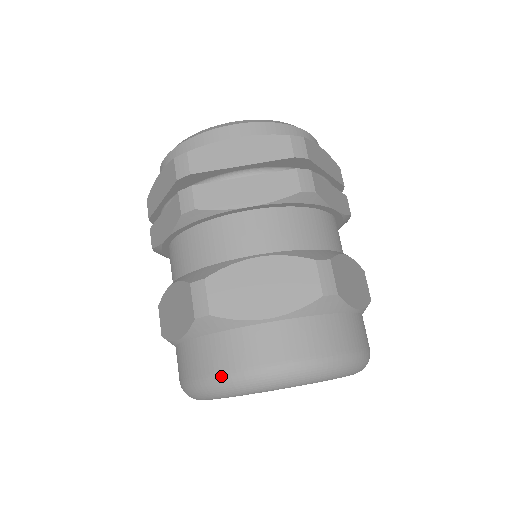
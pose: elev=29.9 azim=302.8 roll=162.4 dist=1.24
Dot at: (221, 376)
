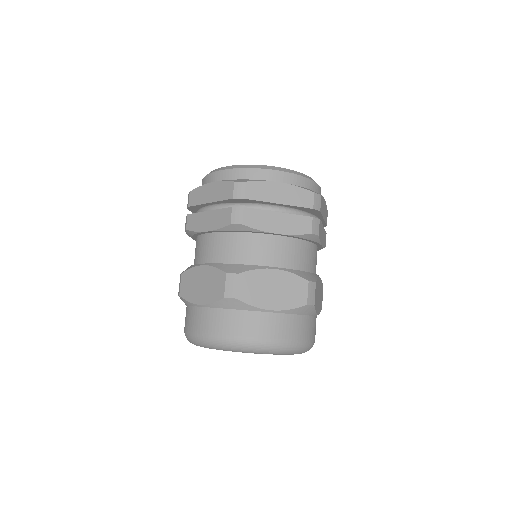
Dot at: (185, 331)
